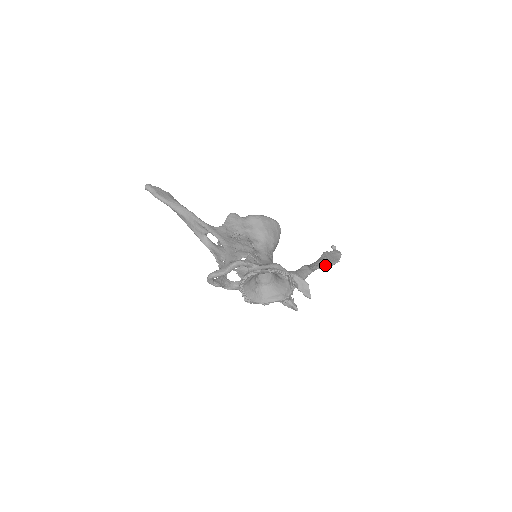
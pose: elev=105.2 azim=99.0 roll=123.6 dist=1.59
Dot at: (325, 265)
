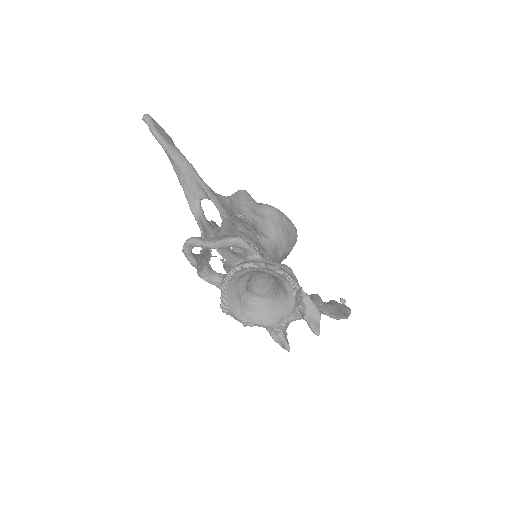
Dot at: (333, 313)
